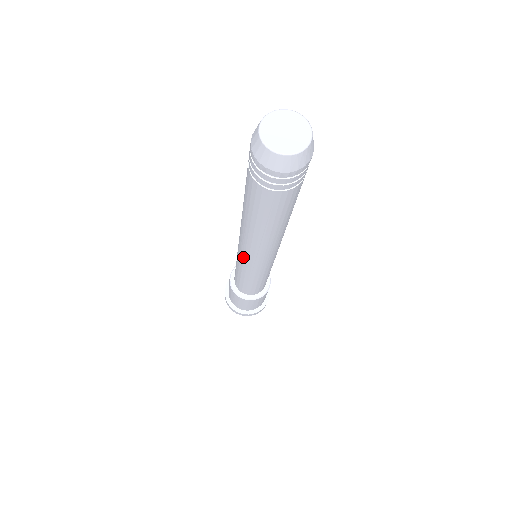
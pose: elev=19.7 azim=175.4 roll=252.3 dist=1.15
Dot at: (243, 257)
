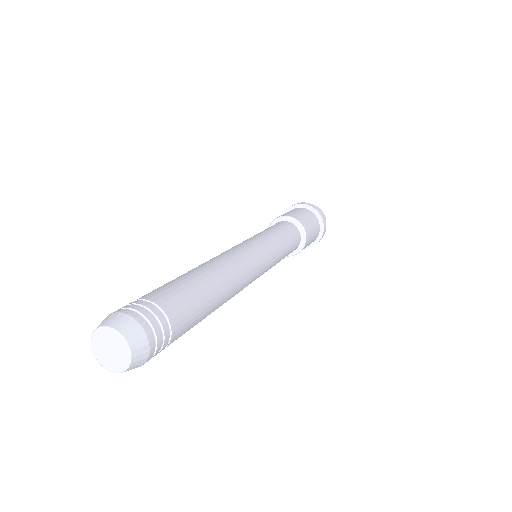
Dot at: occluded
